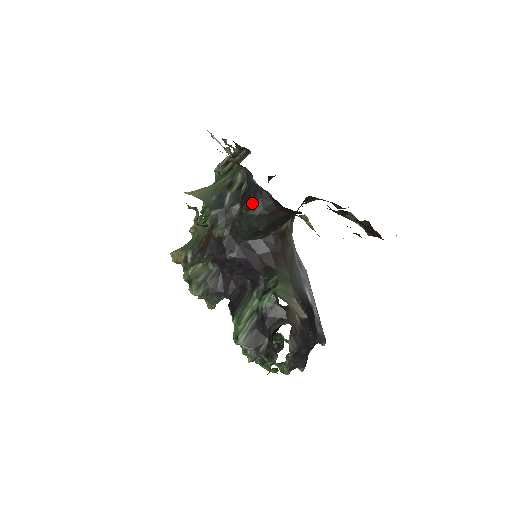
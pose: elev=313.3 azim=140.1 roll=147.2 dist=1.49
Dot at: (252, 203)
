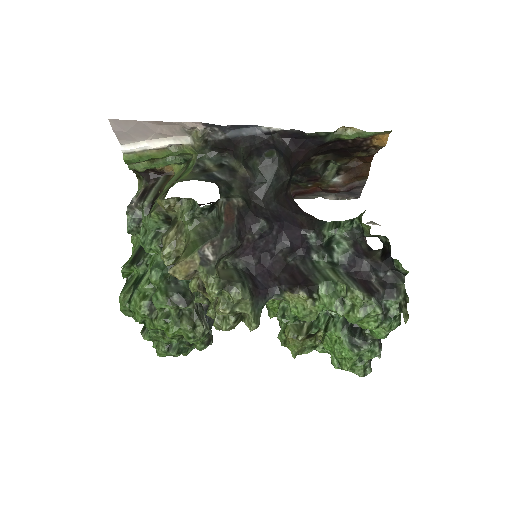
Dot at: (271, 147)
